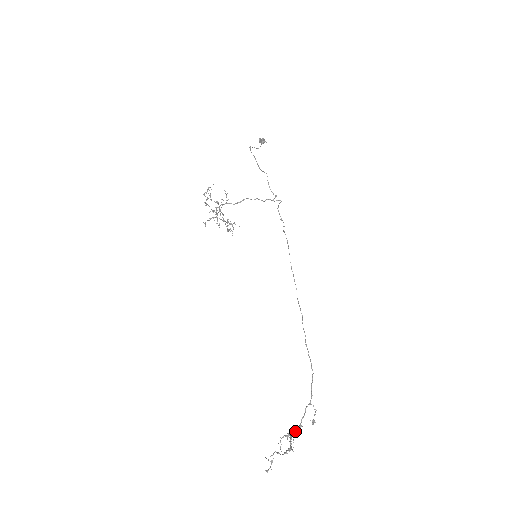
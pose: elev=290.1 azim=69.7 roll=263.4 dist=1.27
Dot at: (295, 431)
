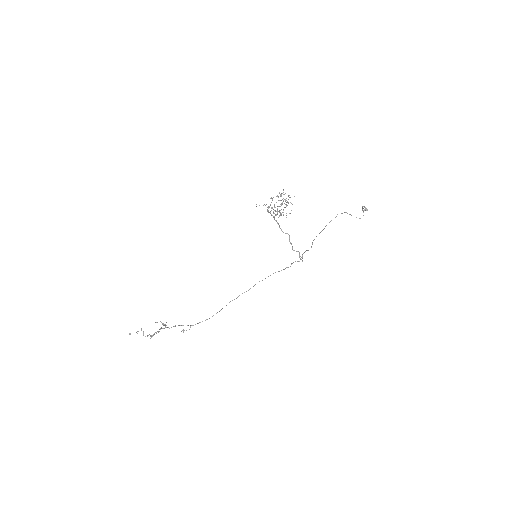
Dot at: occluded
